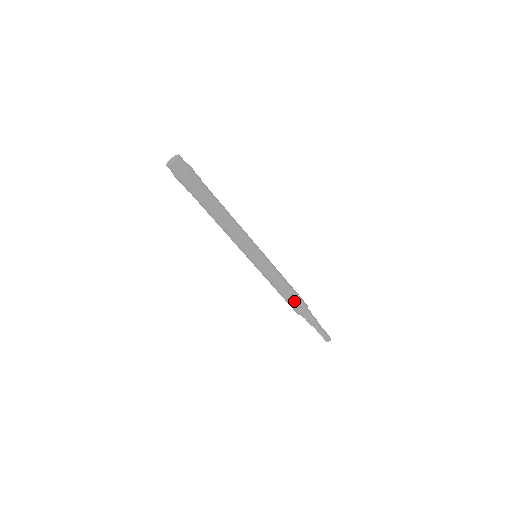
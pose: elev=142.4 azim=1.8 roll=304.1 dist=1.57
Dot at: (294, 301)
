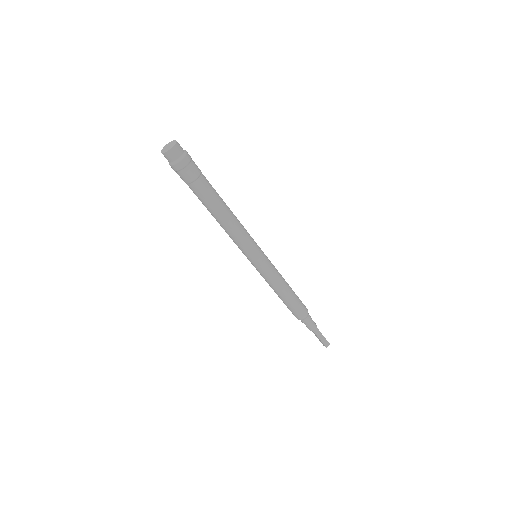
Dot at: (288, 306)
